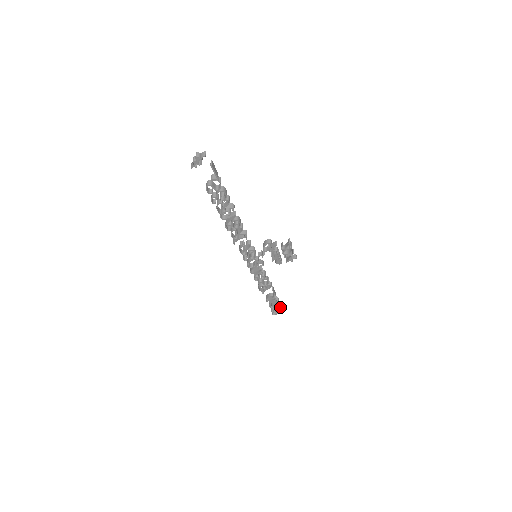
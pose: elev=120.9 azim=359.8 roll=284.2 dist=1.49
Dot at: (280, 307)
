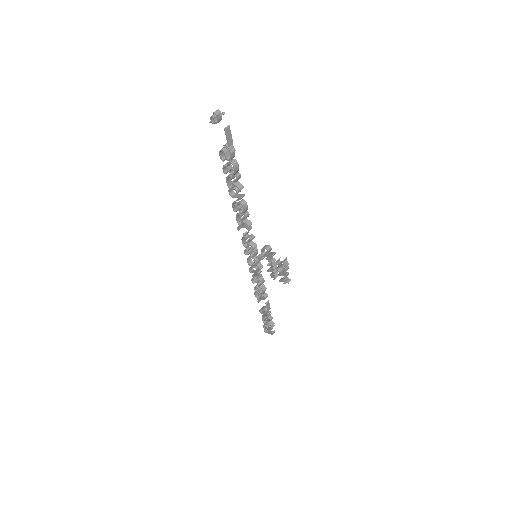
Dot at: (271, 328)
